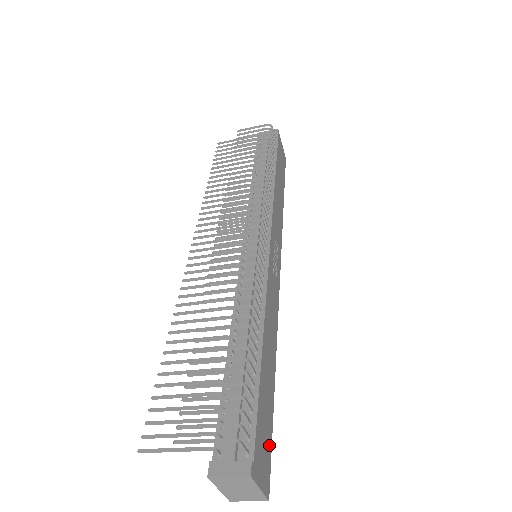
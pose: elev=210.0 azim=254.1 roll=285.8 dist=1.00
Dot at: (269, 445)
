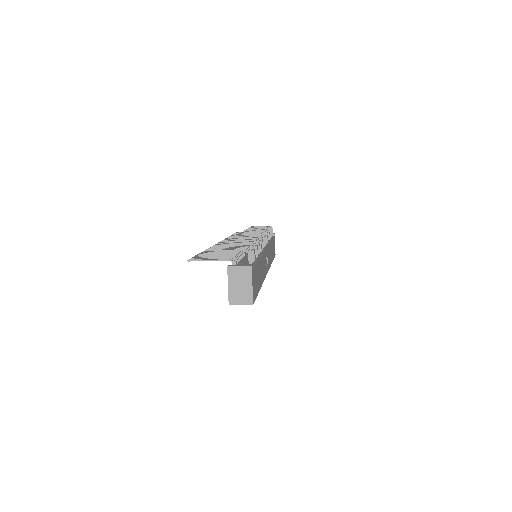
Dot at: (256, 293)
